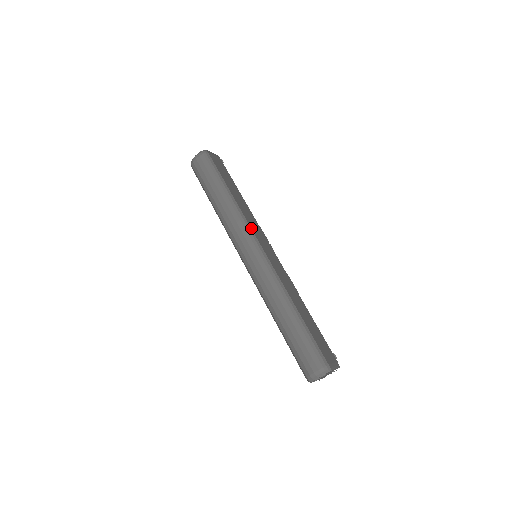
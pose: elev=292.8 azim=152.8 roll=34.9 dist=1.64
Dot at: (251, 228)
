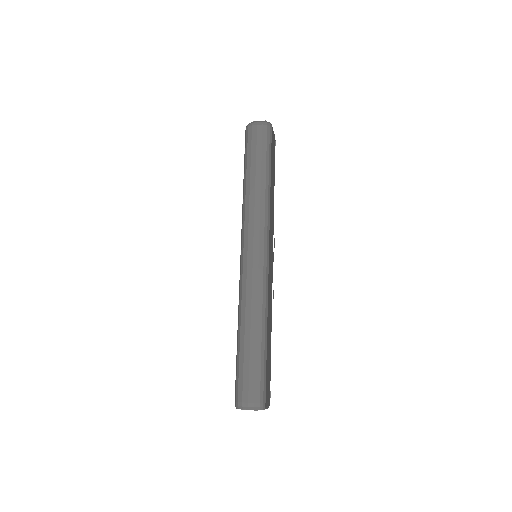
Dot at: (269, 228)
